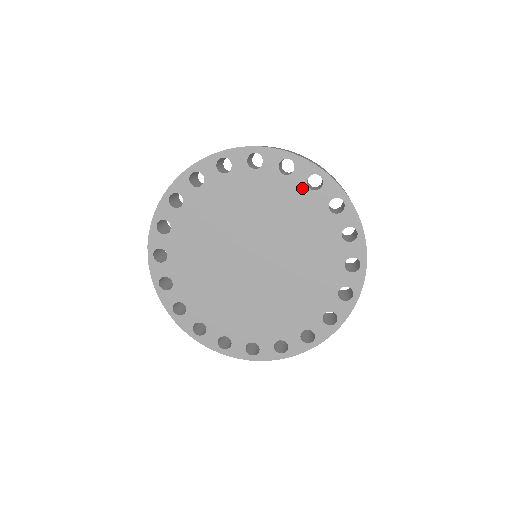
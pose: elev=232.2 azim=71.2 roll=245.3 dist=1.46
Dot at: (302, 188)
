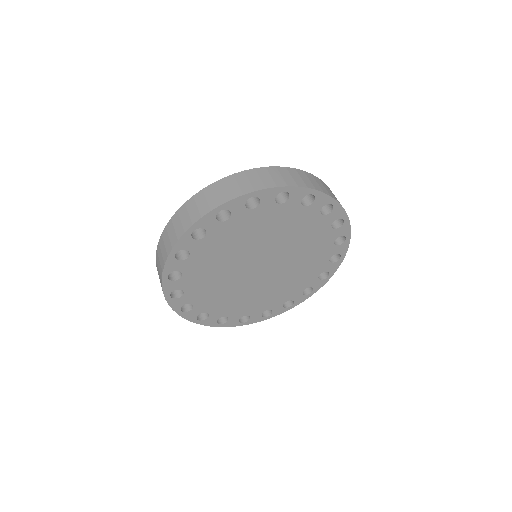
Dot at: (274, 207)
